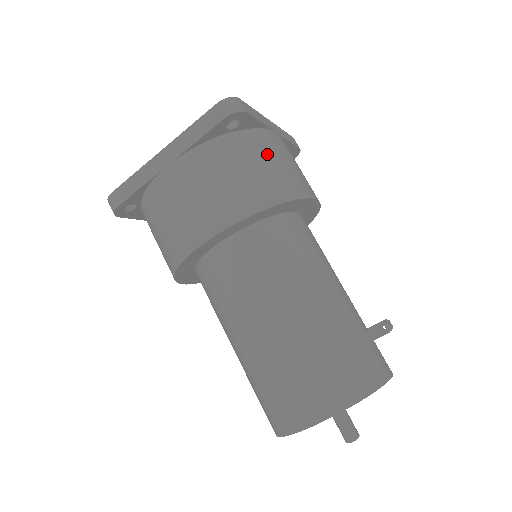
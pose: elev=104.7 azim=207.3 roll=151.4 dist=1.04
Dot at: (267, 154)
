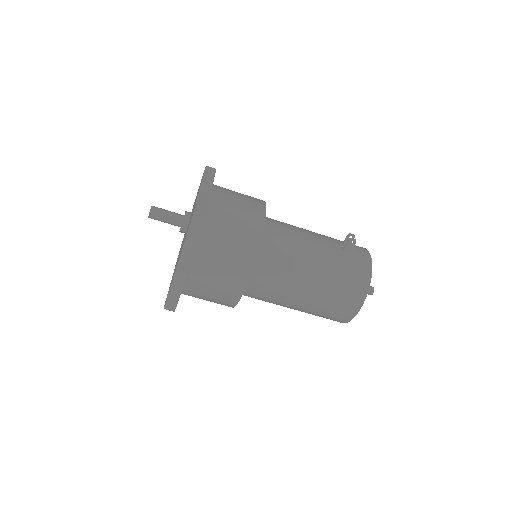
Dot at: (228, 219)
